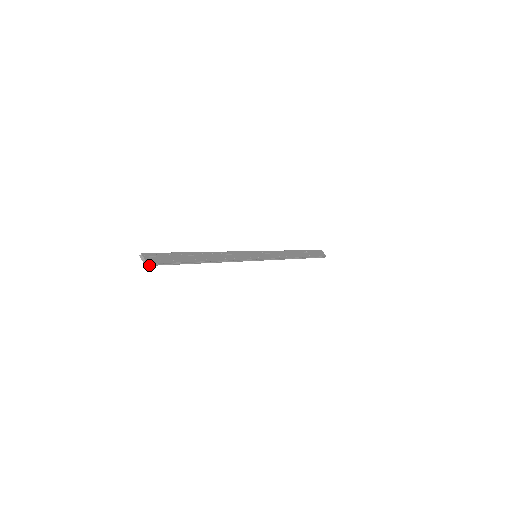
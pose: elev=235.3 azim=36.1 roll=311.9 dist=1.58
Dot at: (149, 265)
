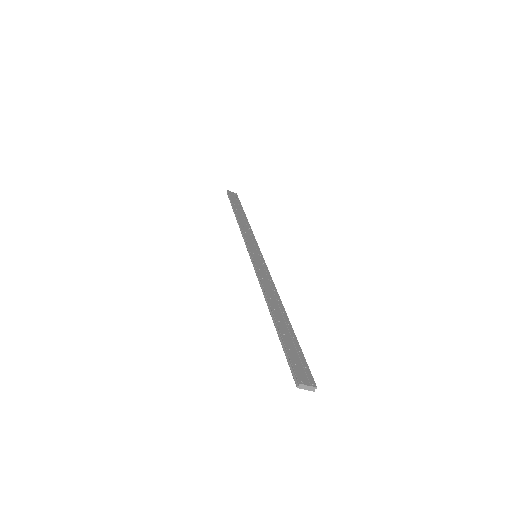
Dot at: (313, 386)
